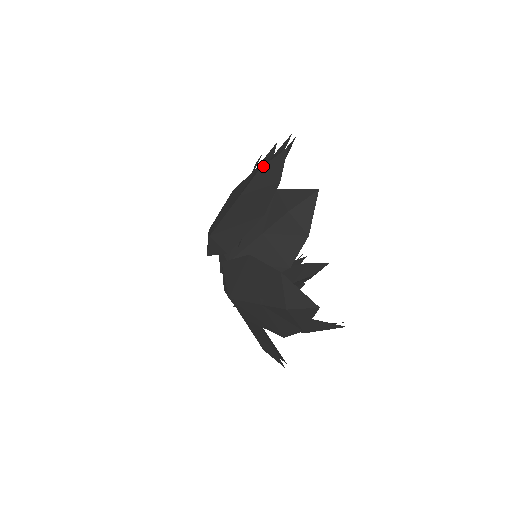
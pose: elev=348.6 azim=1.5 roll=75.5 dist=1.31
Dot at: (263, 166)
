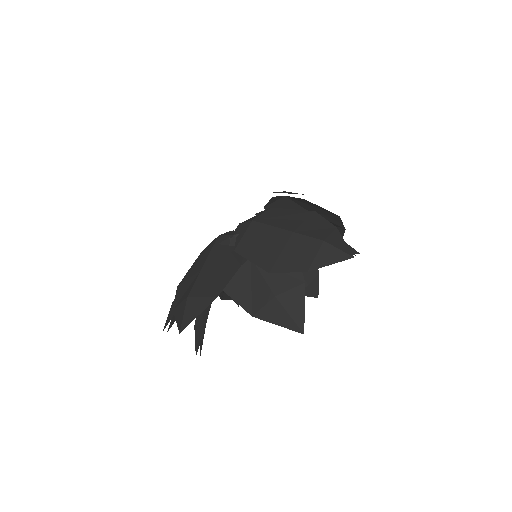
Dot at: occluded
